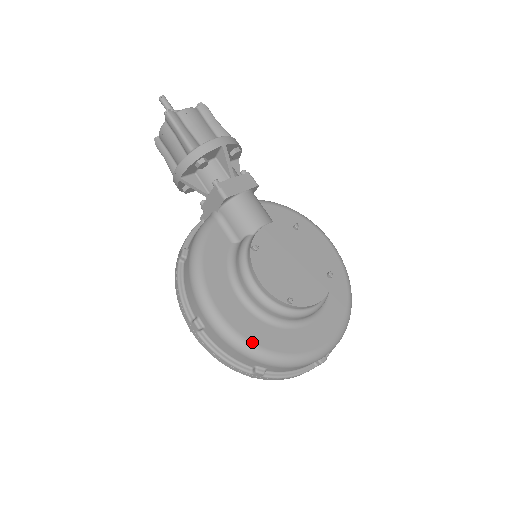
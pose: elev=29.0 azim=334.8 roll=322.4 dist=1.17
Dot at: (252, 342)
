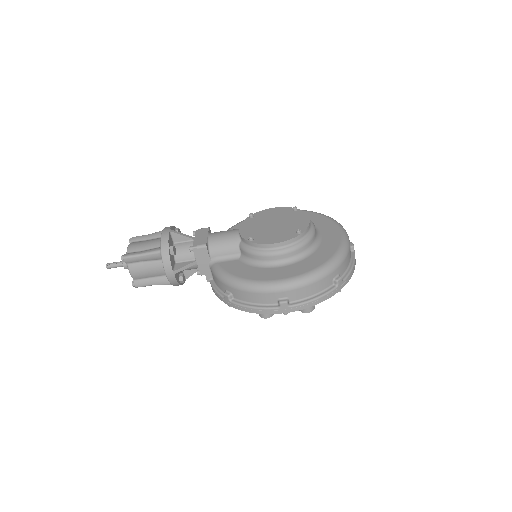
Dot at: (315, 269)
